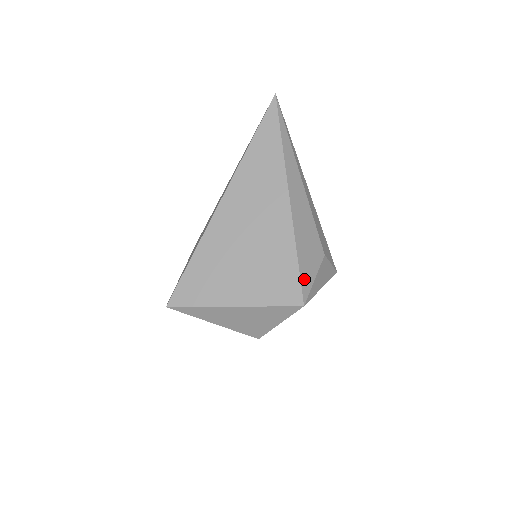
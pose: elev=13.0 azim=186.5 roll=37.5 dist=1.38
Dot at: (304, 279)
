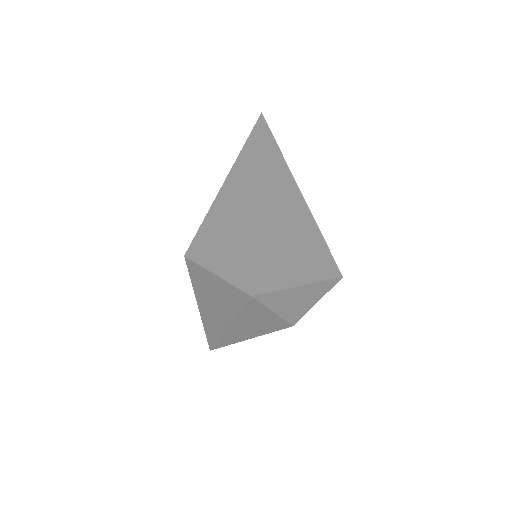
Dot at: (332, 257)
